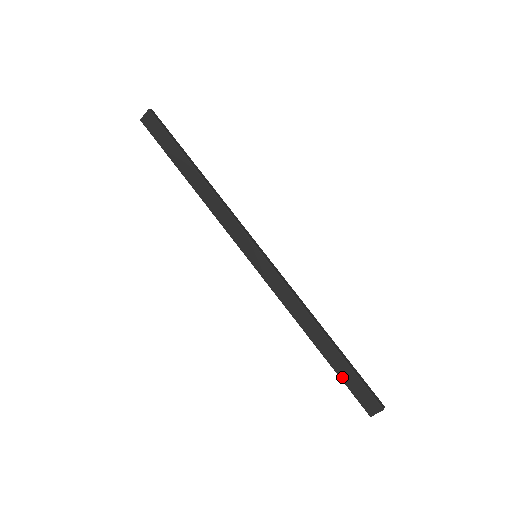
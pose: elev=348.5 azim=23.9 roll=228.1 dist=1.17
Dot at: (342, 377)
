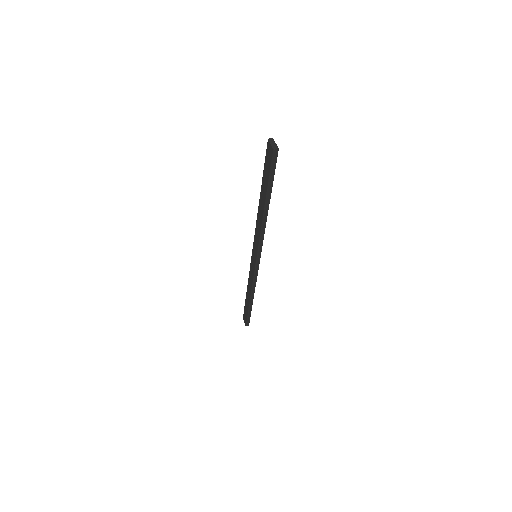
Dot at: (245, 306)
